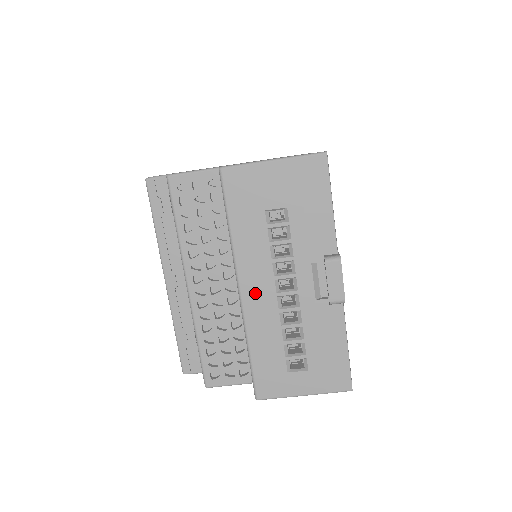
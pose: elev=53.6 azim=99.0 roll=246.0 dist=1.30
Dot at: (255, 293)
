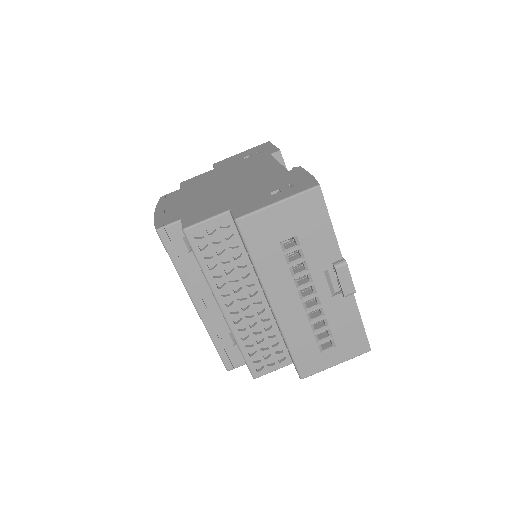
Dot at: (285, 305)
